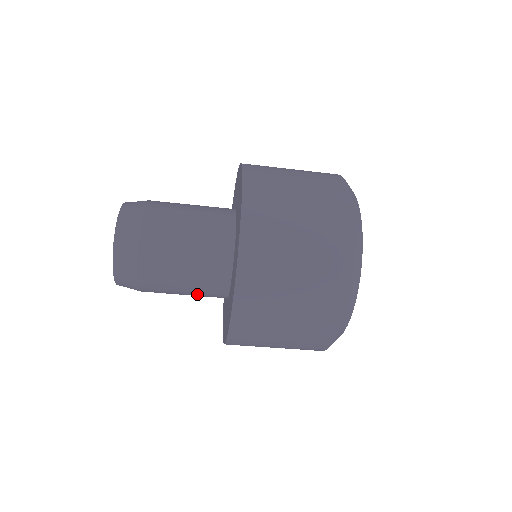
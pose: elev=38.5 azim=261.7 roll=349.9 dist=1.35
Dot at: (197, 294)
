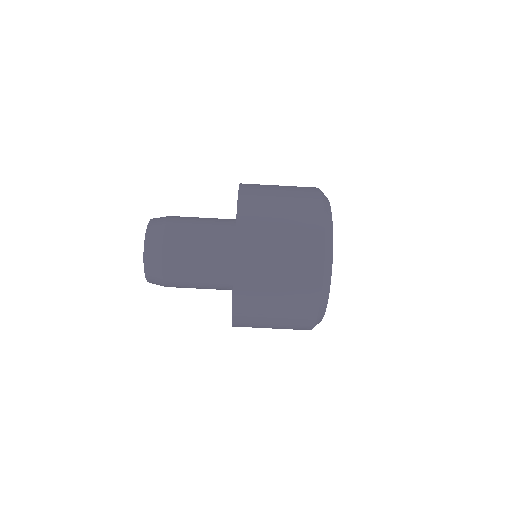
Dot at: (209, 283)
